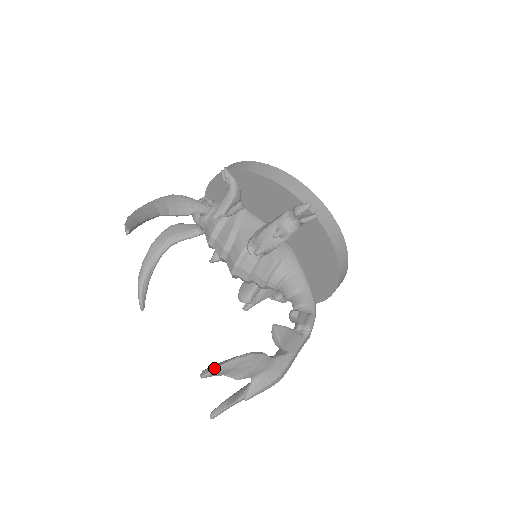
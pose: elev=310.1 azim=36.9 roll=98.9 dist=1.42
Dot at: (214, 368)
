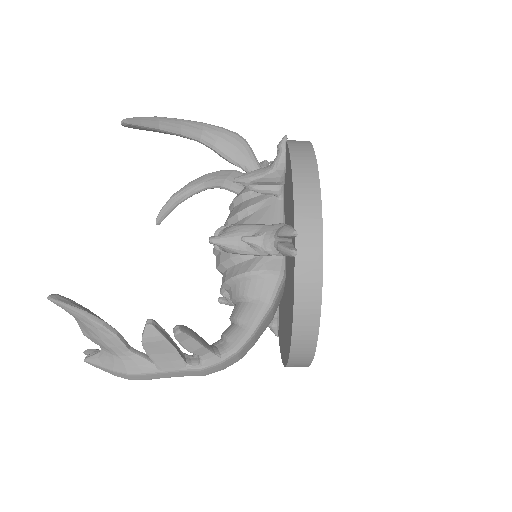
Dot at: (60, 300)
